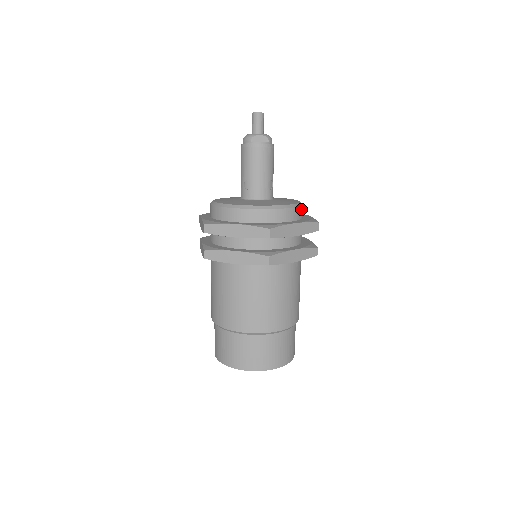
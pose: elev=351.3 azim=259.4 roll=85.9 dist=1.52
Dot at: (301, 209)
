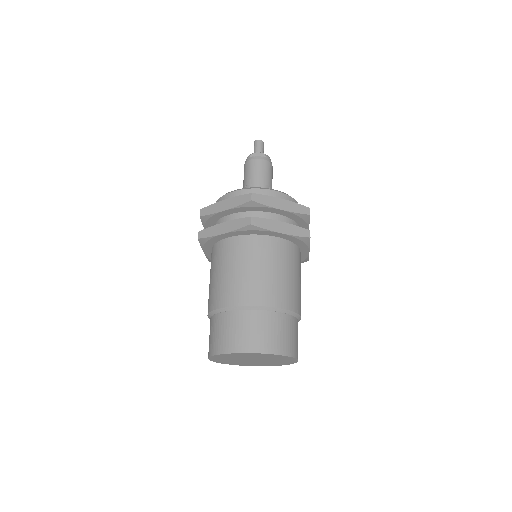
Dot at: (294, 201)
